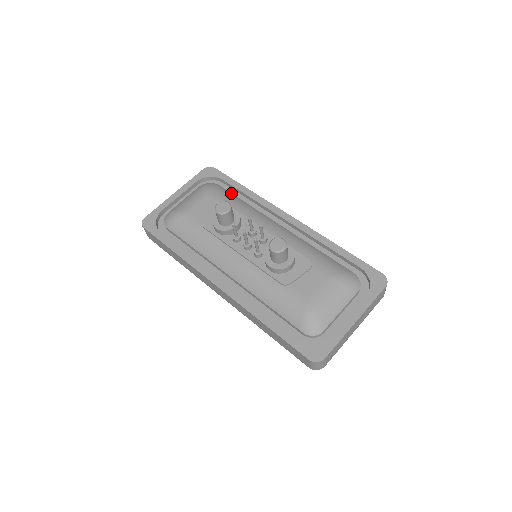
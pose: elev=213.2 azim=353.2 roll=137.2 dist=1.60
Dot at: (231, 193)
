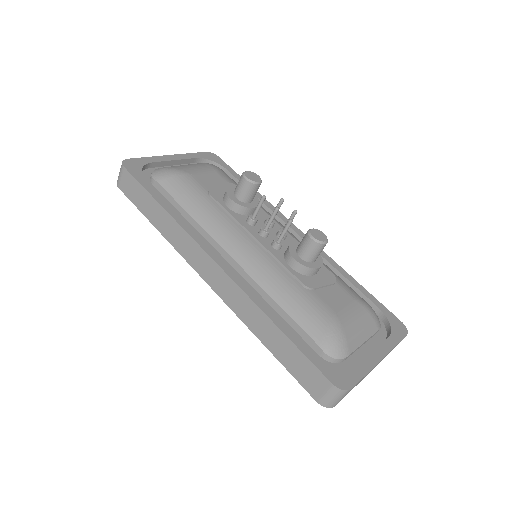
Dot at: occluded
